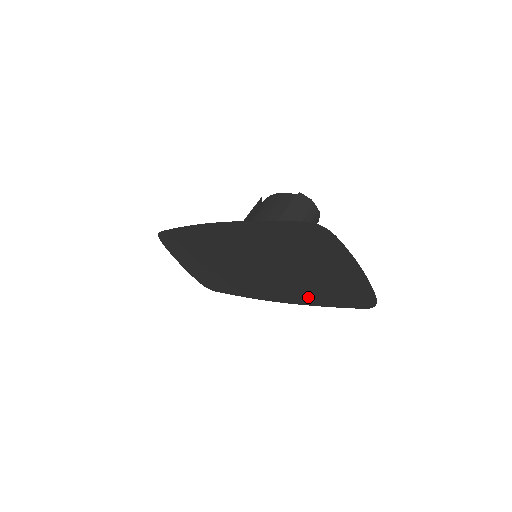
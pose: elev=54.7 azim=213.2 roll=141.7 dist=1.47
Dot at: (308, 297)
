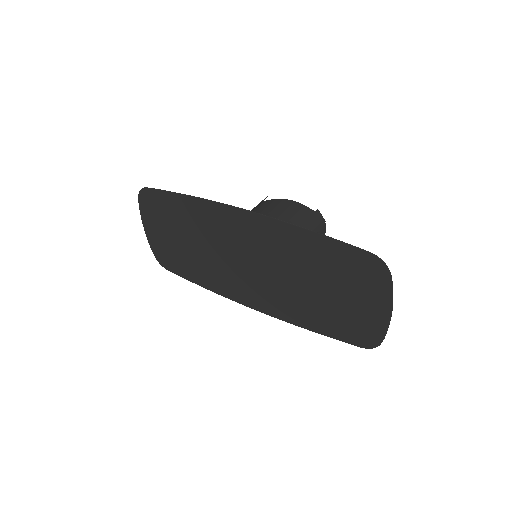
Dot at: (297, 316)
